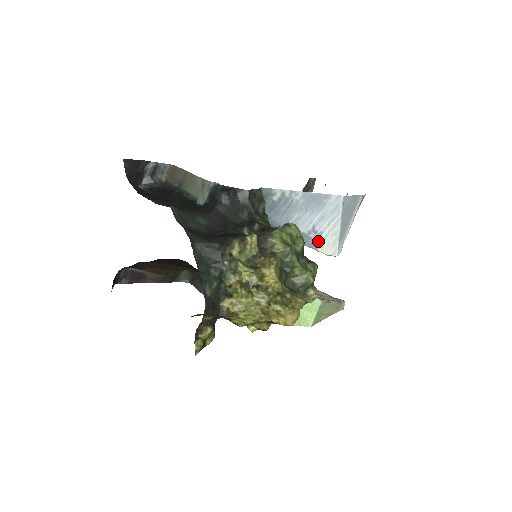
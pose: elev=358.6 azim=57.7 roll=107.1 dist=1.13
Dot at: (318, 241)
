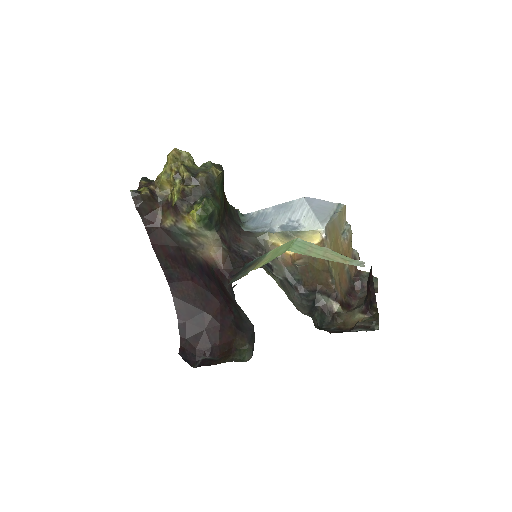
Dot at: (298, 226)
